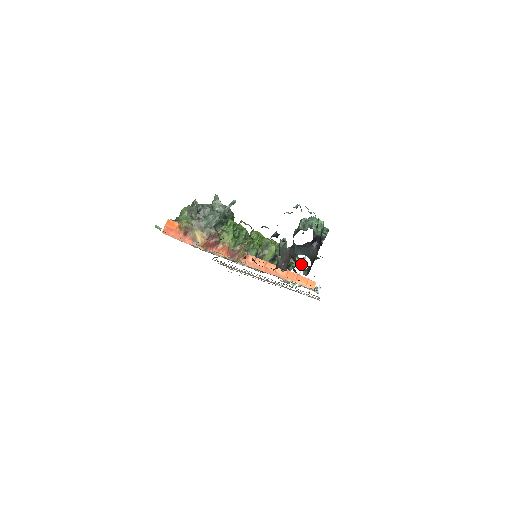
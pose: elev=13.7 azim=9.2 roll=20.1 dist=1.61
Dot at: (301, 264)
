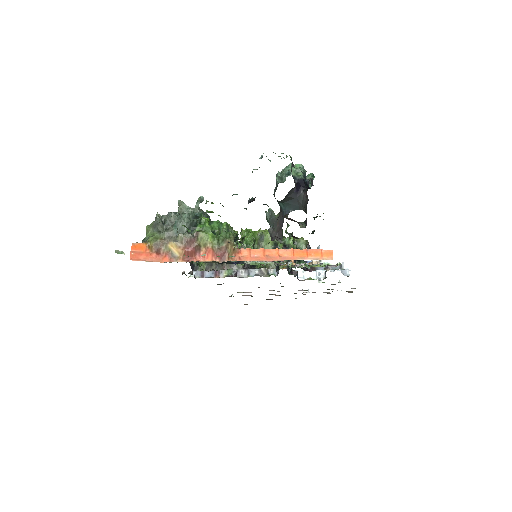
Dot at: occluded
